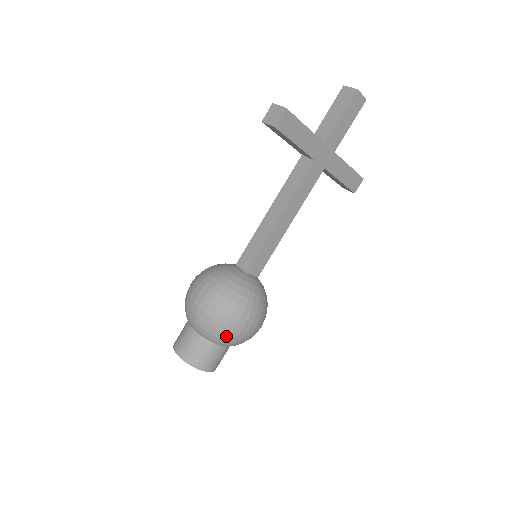
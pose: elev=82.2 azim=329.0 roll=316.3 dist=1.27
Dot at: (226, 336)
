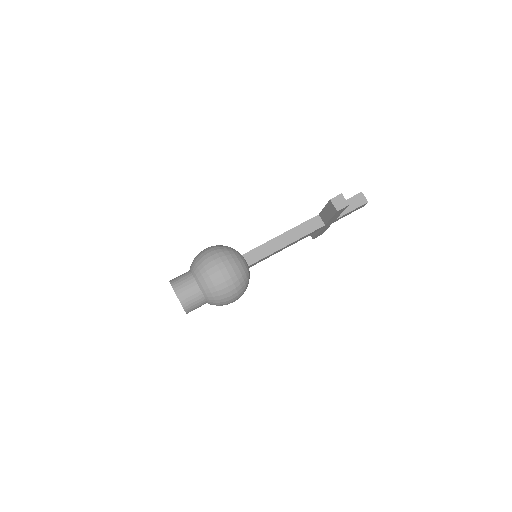
Dot at: (220, 302)
